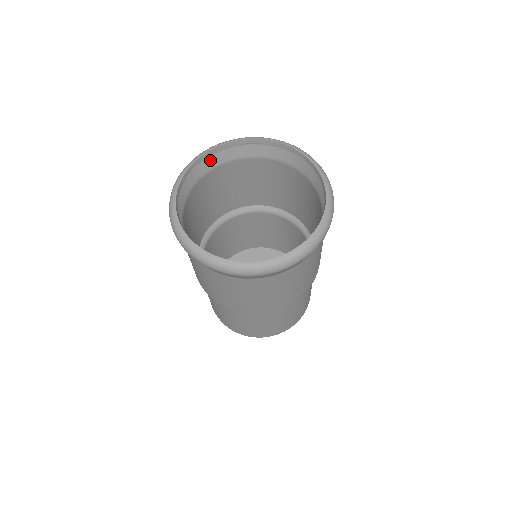
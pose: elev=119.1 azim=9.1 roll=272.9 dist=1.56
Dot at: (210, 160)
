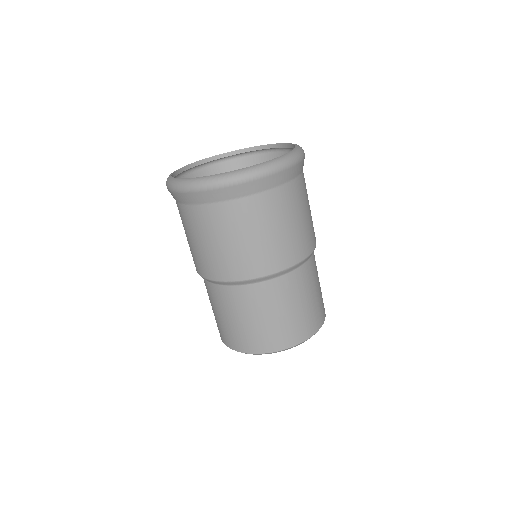
Dot at: (258, 158)
